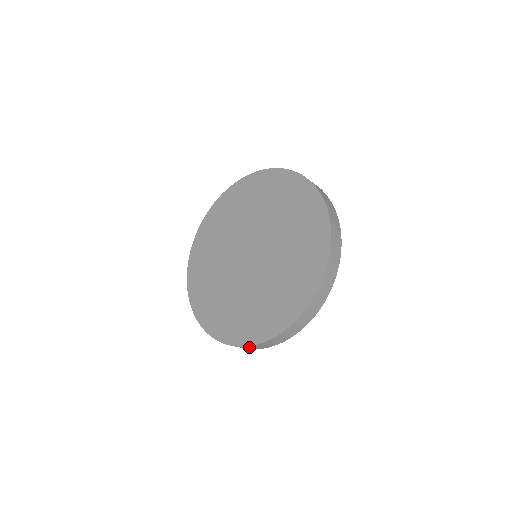
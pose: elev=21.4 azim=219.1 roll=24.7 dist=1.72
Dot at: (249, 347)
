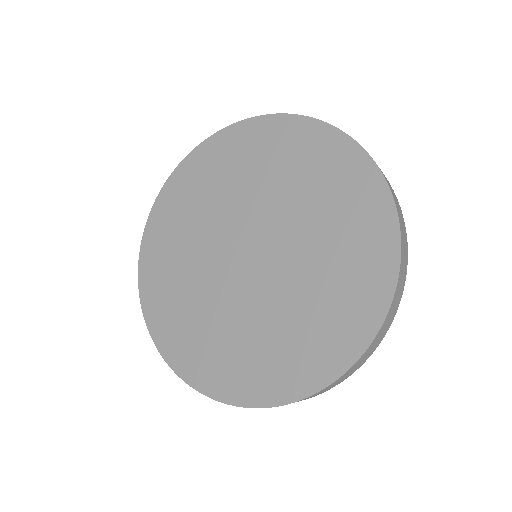
Dot at: occluded
